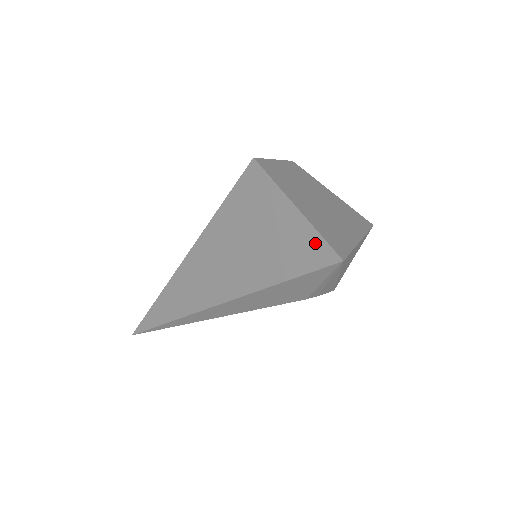
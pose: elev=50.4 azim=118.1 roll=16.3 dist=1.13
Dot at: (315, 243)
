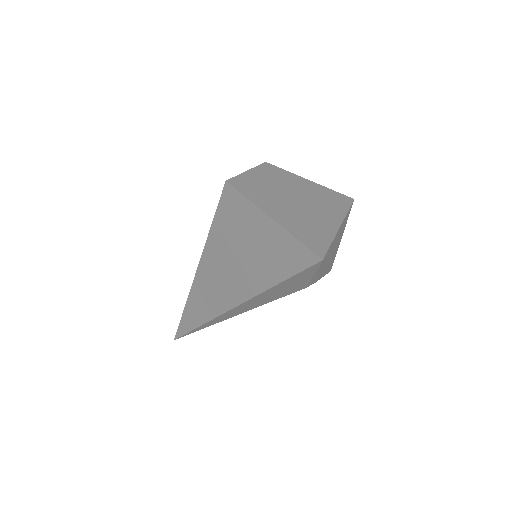
Dot at: (296, 248)
